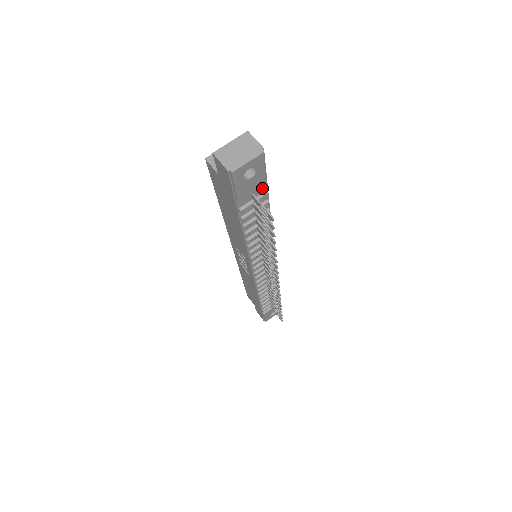
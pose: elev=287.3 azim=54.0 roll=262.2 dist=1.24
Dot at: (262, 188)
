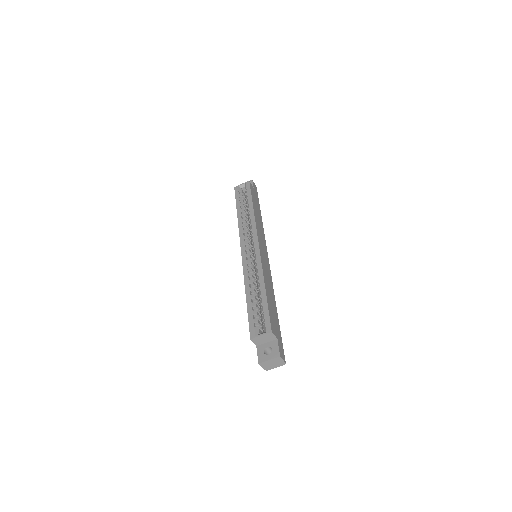
Dot at: occluded
